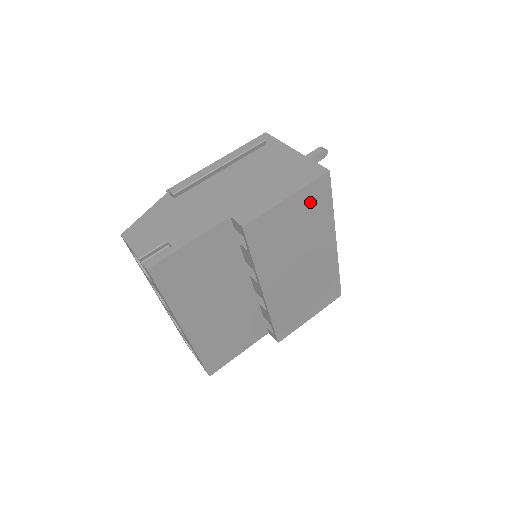
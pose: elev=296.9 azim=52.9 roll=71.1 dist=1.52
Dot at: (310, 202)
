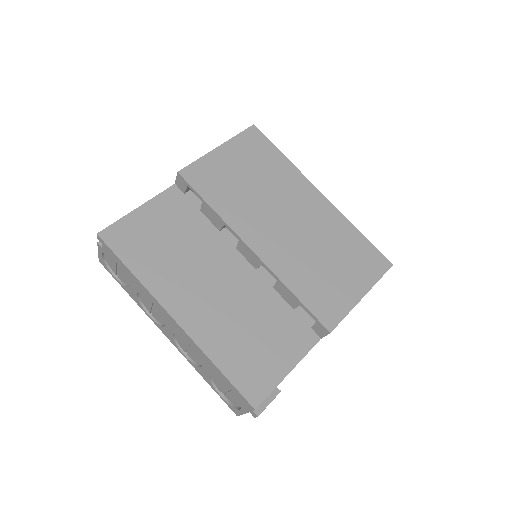
Dot at: (250, 151)
